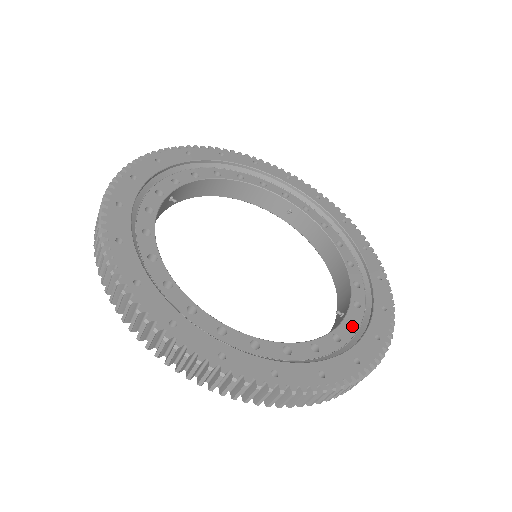
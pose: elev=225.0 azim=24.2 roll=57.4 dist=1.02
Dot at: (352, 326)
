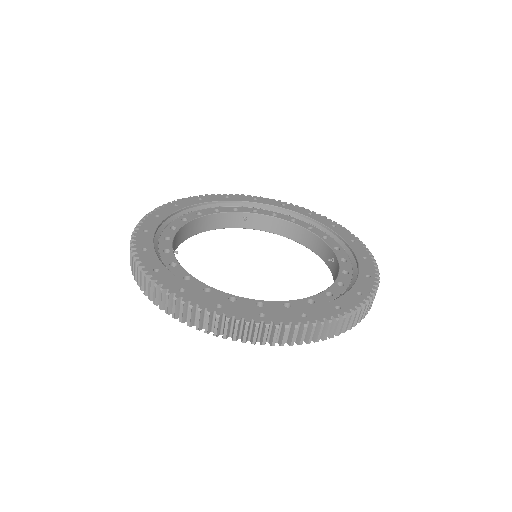
Dot at: (345, 262)
